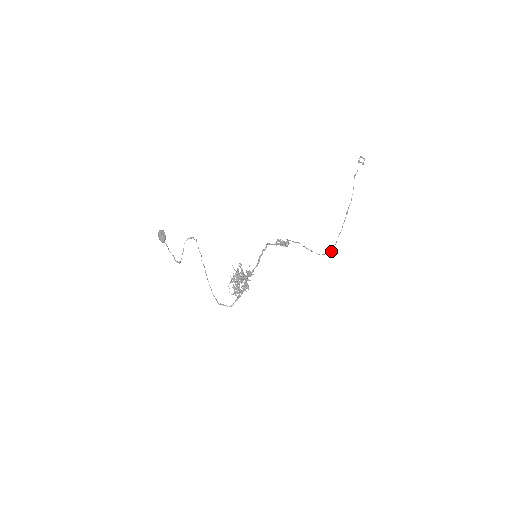
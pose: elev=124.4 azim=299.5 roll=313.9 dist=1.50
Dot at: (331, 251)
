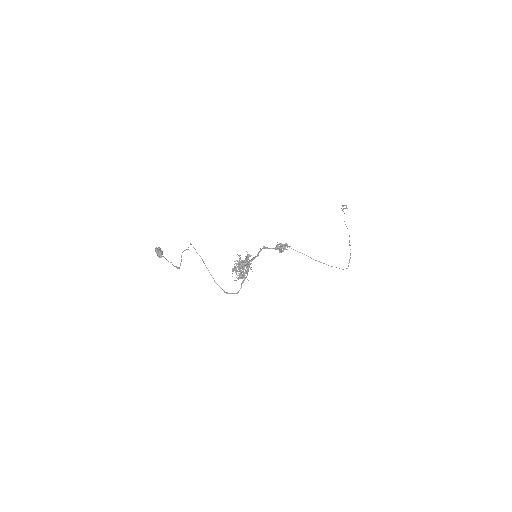
Dot at: occluded
